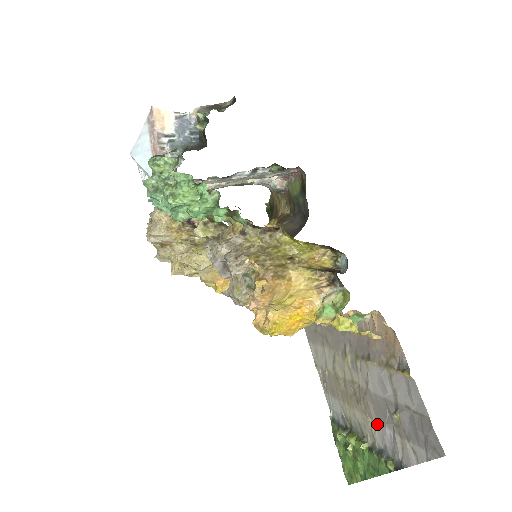
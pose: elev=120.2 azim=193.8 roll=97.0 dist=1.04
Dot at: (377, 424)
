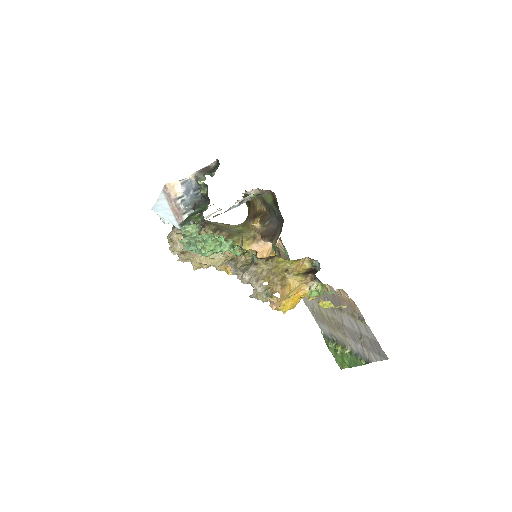
Dot at: (352, 341)
